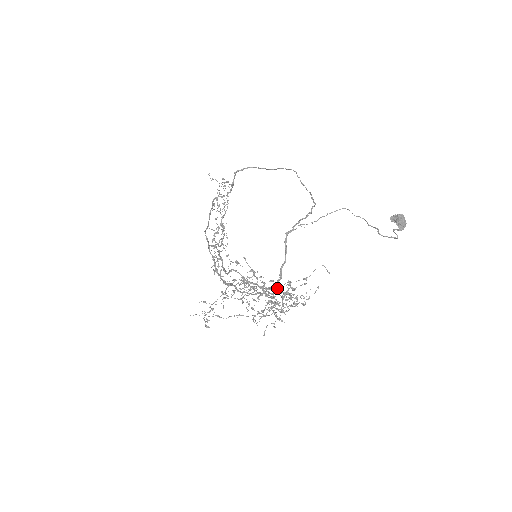
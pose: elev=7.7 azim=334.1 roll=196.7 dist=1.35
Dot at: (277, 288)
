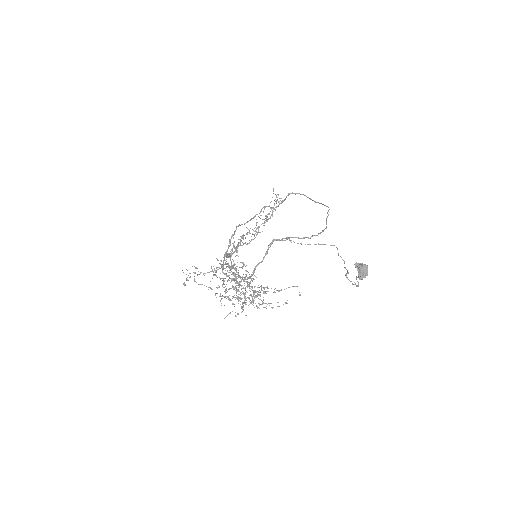
Dot at: (250, 283)
